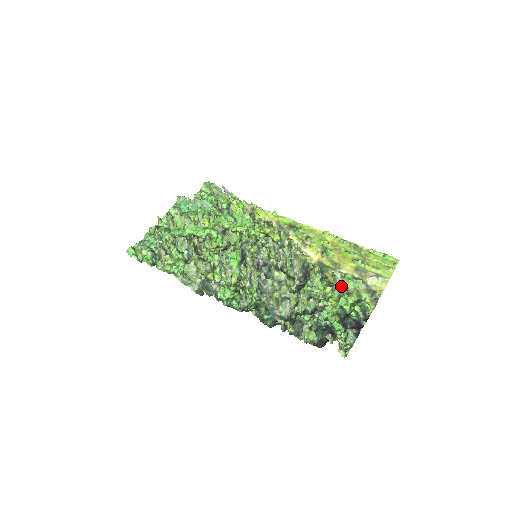
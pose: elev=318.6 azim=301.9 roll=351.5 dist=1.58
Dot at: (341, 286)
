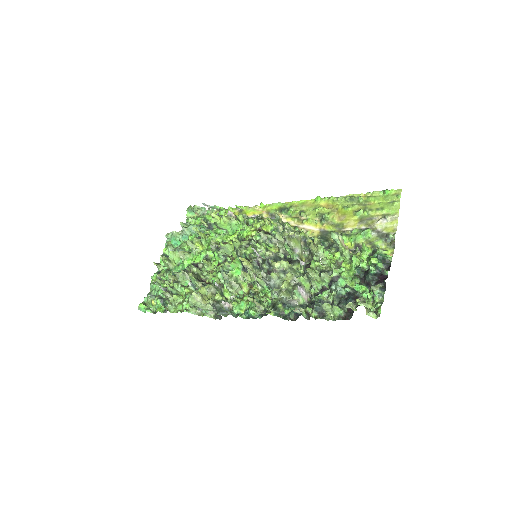
Dot at: (351, 245)
